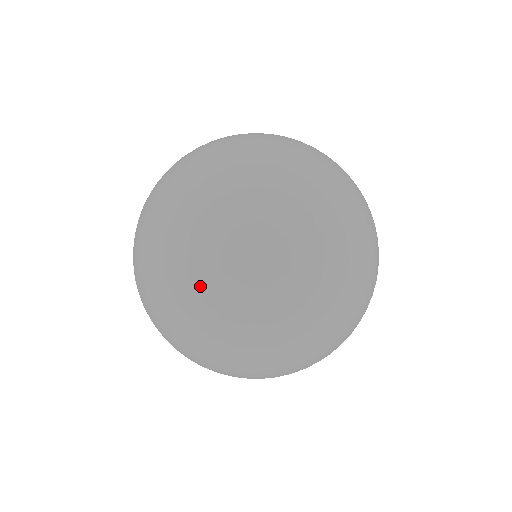
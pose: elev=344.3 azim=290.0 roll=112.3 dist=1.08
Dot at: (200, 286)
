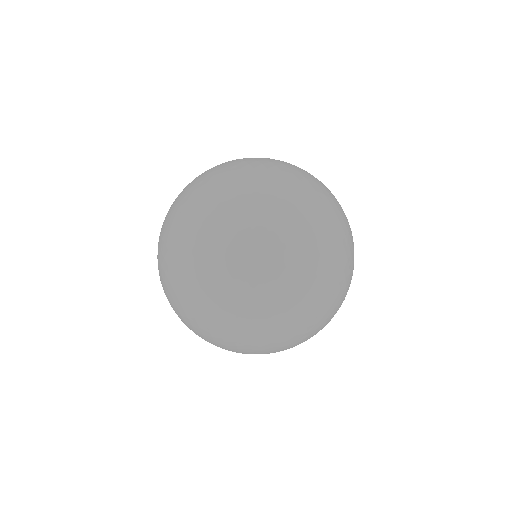
Dot at: (288, 276)
